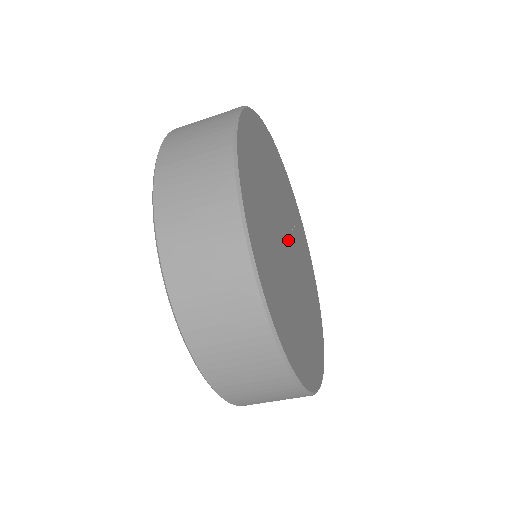
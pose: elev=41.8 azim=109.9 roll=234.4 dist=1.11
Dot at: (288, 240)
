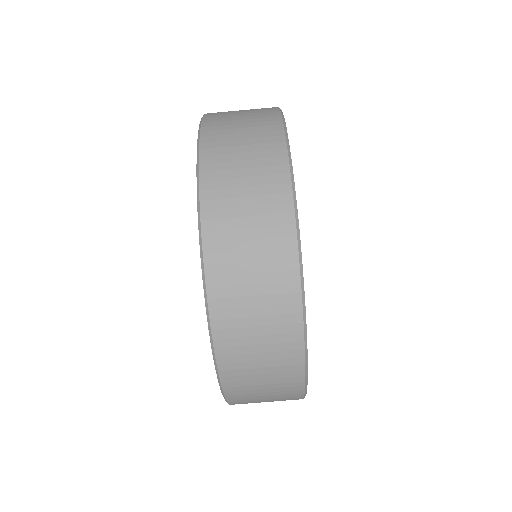
Dot at: occluded
